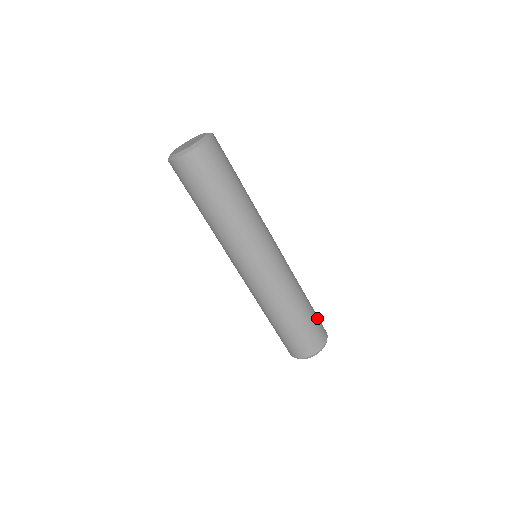
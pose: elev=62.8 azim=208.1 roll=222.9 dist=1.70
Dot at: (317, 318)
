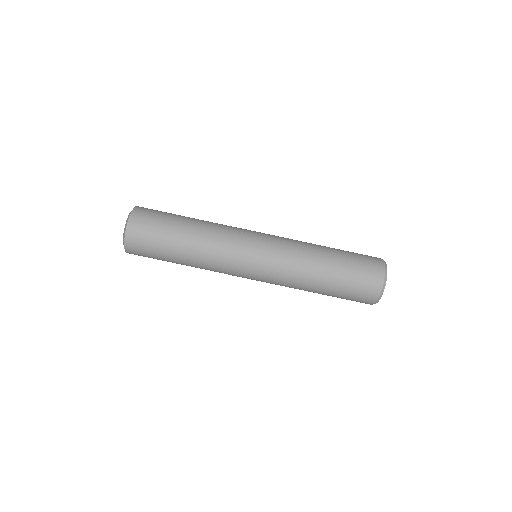
Dot at: occluded
